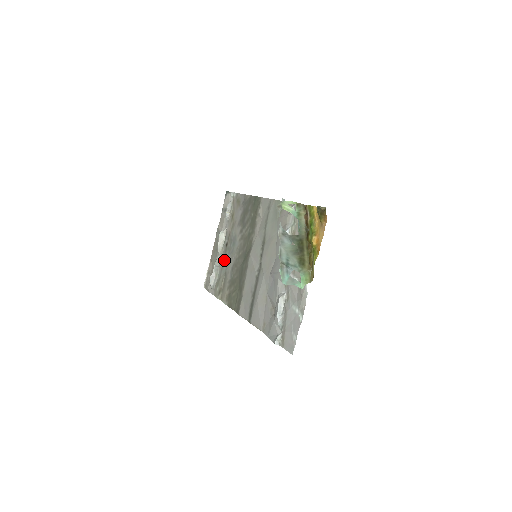
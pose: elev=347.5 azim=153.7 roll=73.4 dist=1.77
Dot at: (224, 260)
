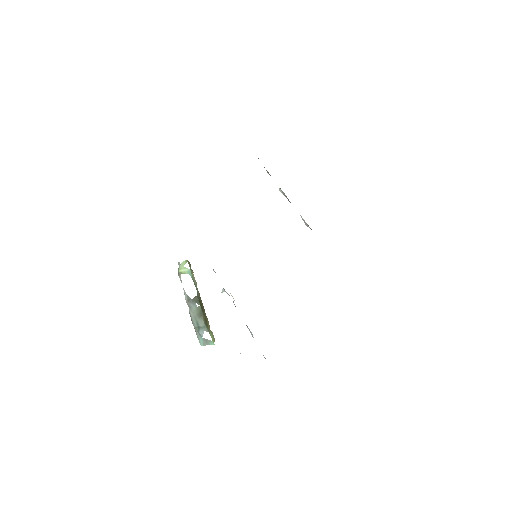
Dot at: occluded
